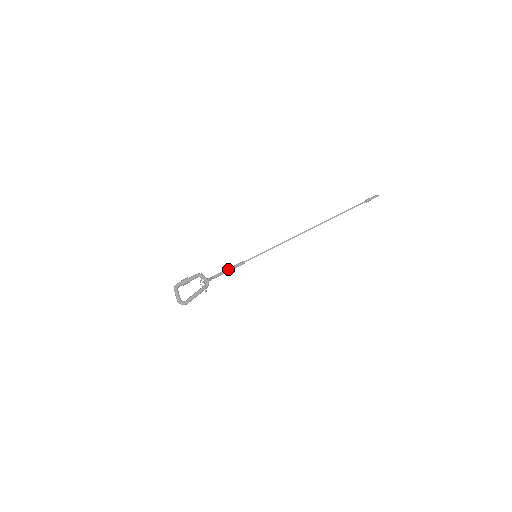
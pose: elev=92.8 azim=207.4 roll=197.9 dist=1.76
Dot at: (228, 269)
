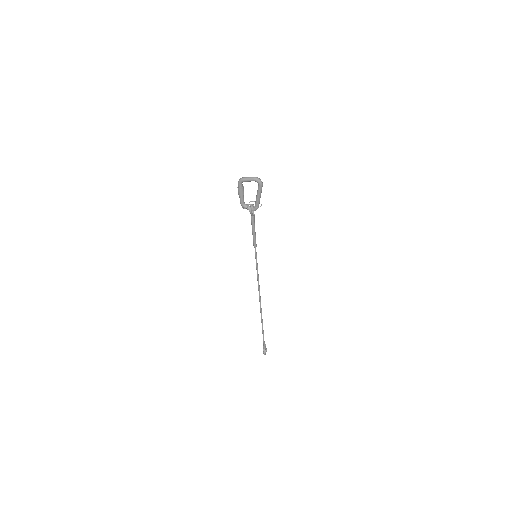
Dot at: (253, 230)
